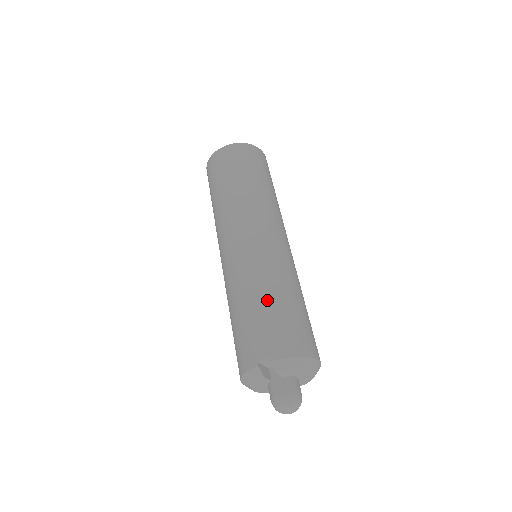
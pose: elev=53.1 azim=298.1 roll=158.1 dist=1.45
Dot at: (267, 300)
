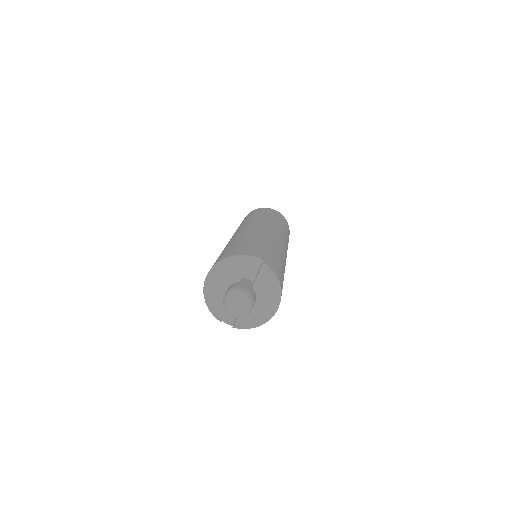
Dot at: (274, 251)
